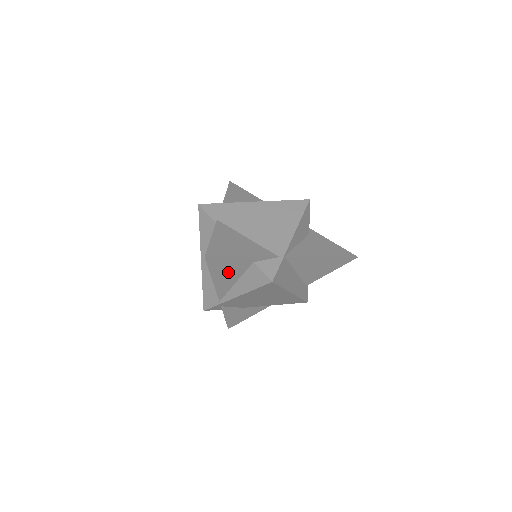
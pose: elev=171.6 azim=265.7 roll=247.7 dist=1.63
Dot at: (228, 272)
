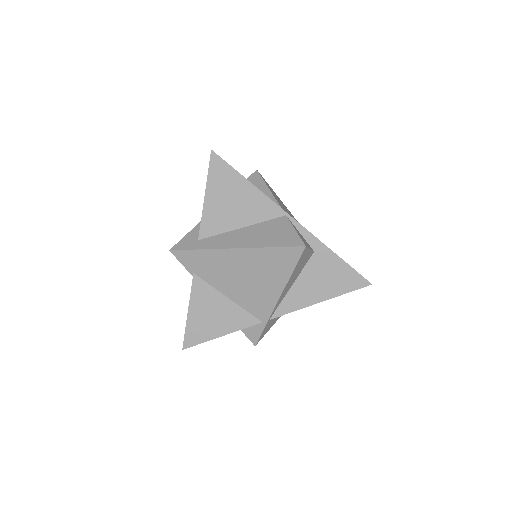
Dot at: occluded
